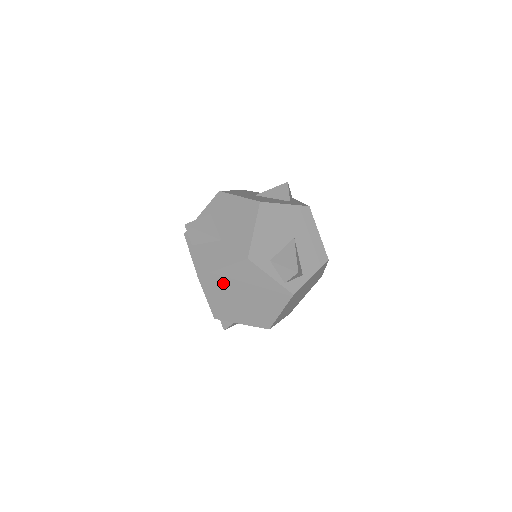
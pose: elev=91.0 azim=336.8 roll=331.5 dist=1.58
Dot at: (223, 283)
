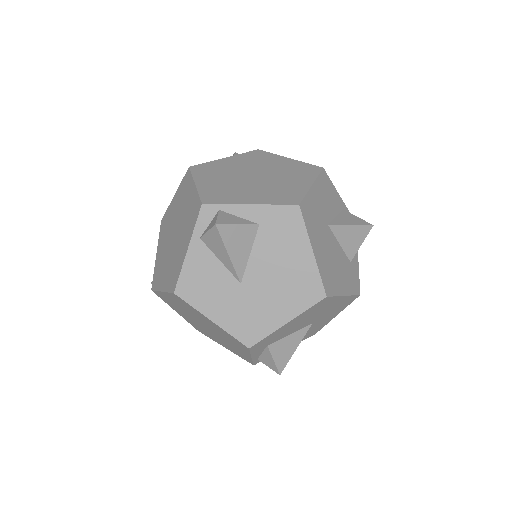
Dot at: (197, 314)
